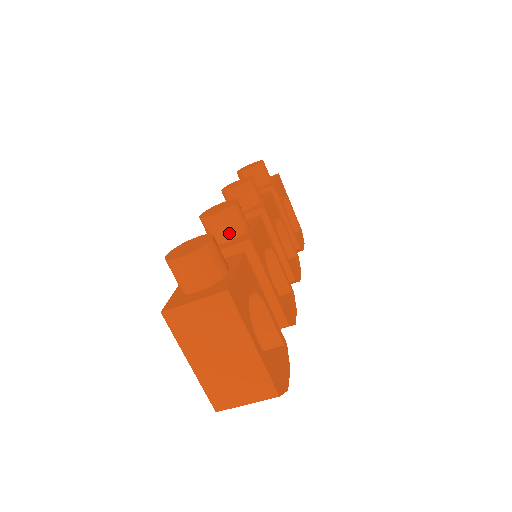
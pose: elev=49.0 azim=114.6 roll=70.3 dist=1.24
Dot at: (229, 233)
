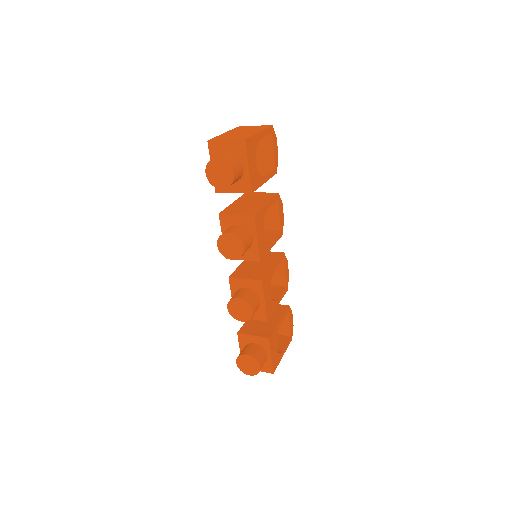
Dot at: occluded
